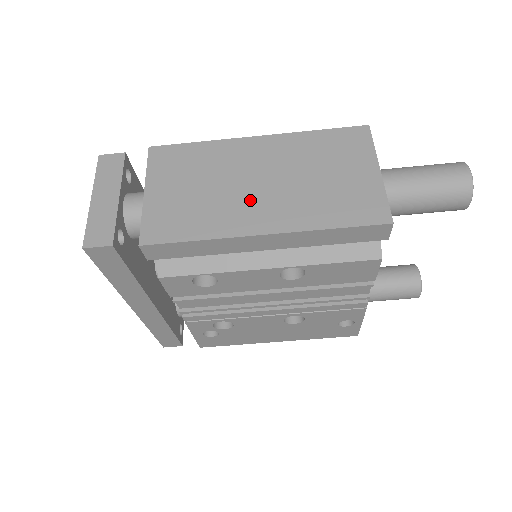
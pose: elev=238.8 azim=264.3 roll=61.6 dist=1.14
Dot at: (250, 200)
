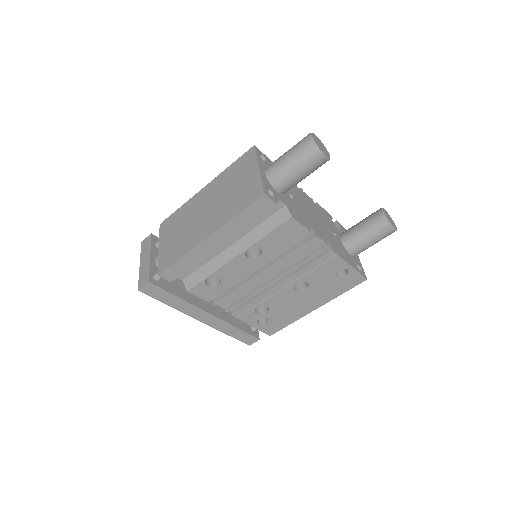
Dot at: (201, 224)
